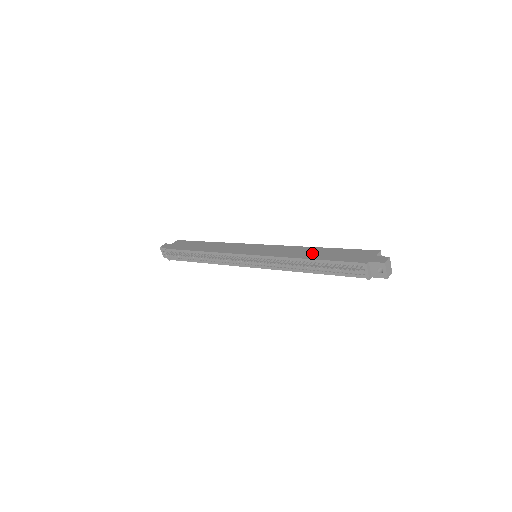
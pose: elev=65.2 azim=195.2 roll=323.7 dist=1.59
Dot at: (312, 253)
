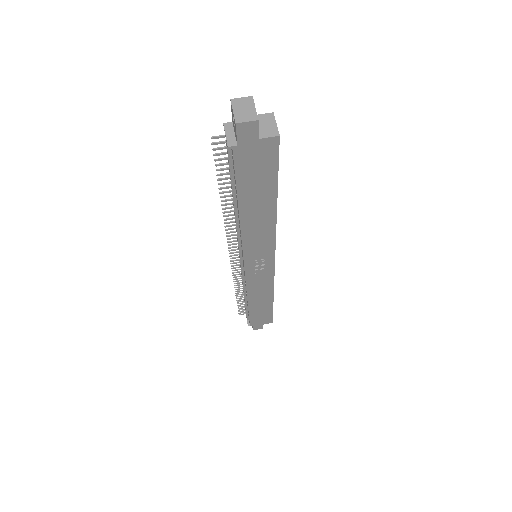
Dot at: occluded
